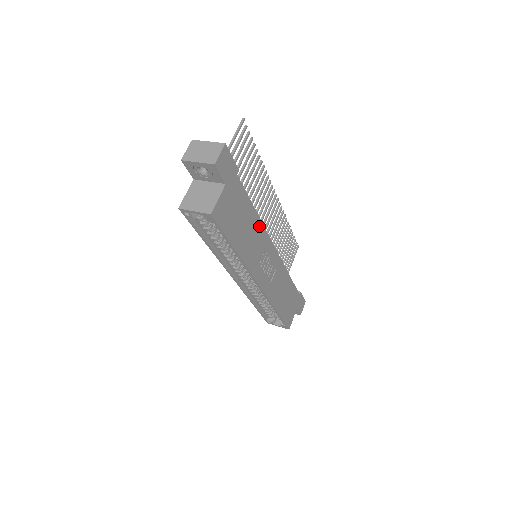
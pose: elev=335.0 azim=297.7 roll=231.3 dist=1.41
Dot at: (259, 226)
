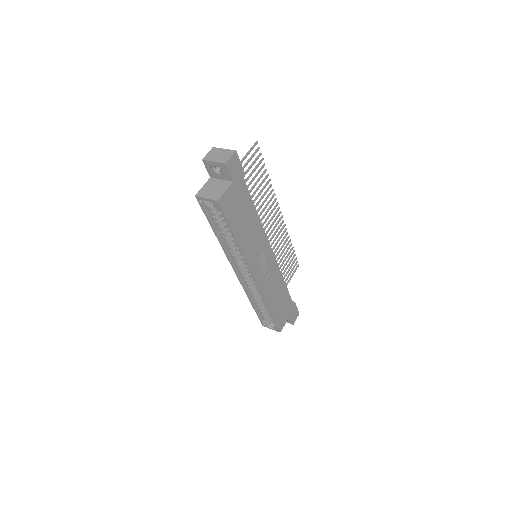
Dot at: (259, 226)
